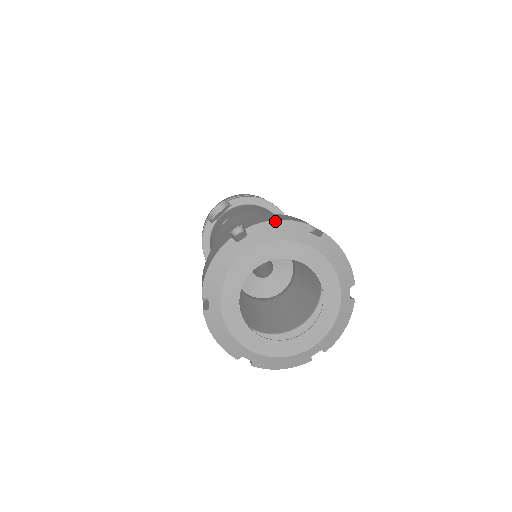
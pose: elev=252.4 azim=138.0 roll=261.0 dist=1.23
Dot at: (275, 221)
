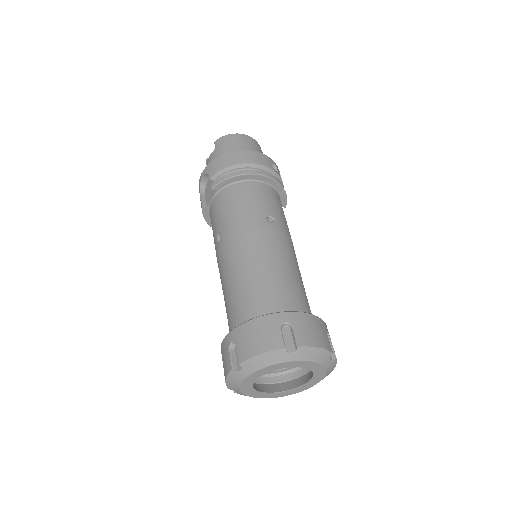
Dot at: (258, 356)
